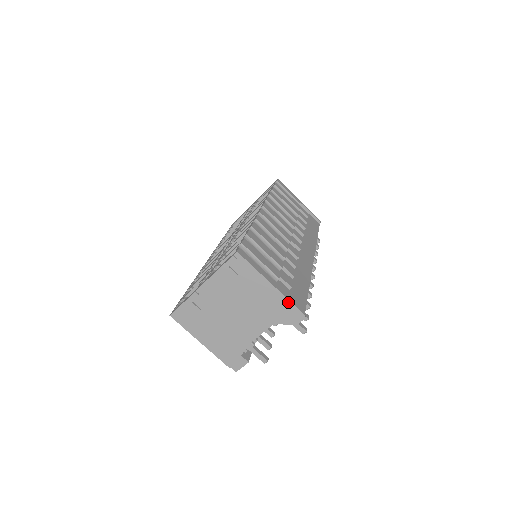
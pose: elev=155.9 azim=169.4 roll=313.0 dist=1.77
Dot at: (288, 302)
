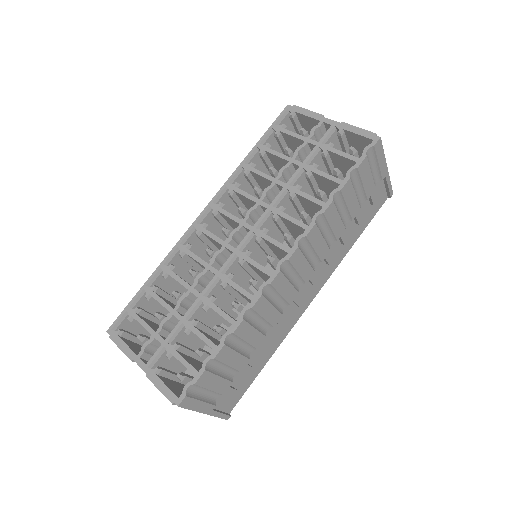
Dot at: (216, 416)
